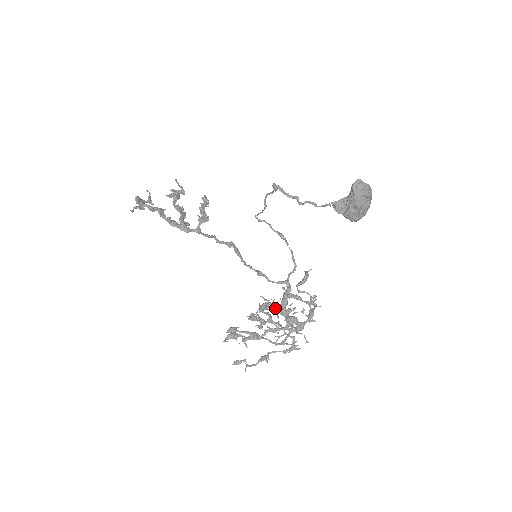
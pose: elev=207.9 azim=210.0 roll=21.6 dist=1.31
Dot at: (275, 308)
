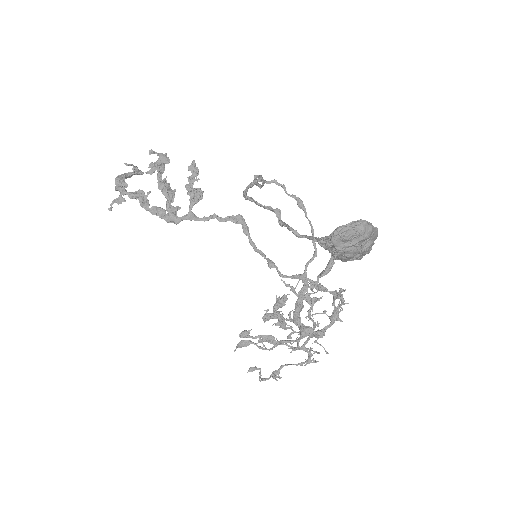
Dot at: occluded
